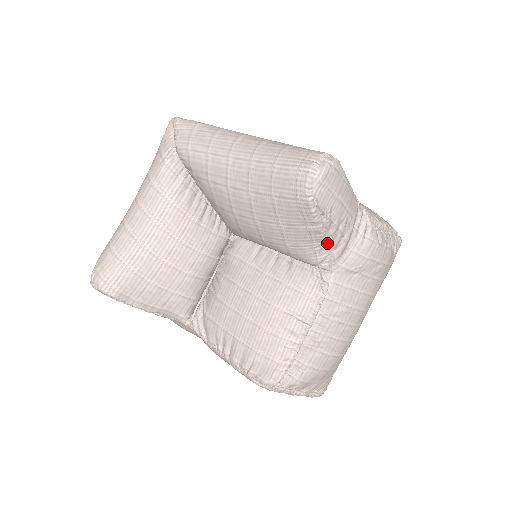
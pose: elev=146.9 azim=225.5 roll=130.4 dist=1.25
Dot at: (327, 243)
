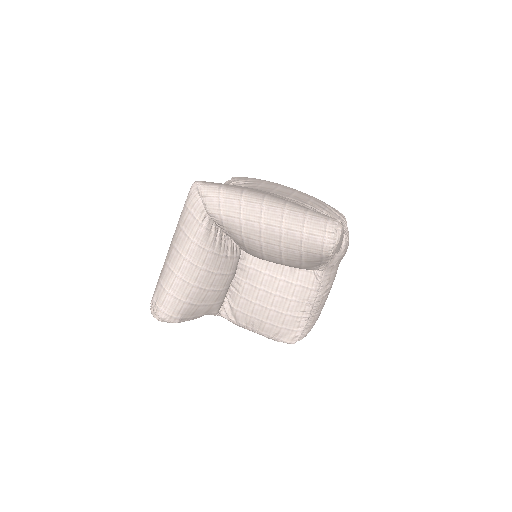
Dot at: occluded
